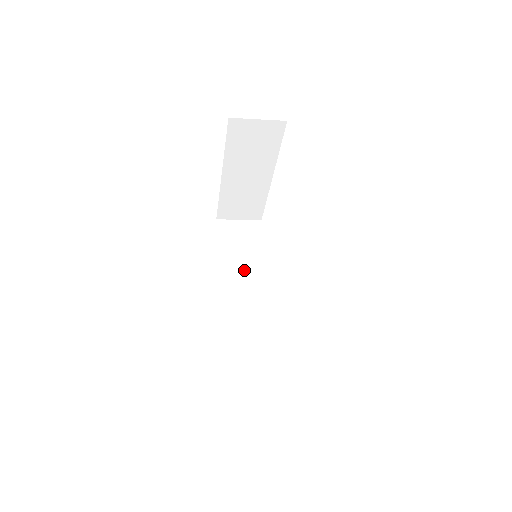
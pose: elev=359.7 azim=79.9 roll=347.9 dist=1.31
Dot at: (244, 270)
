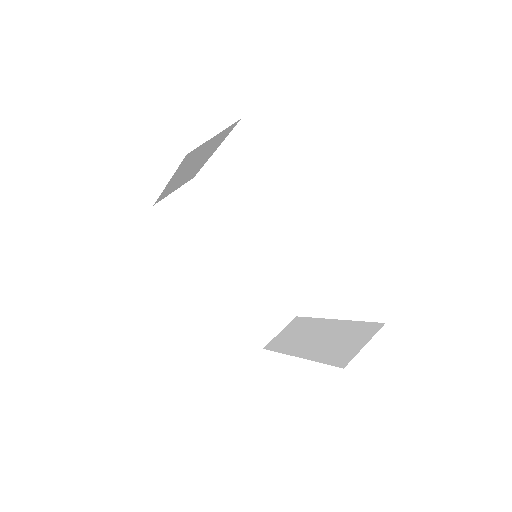
Dot at: (214, 243)
